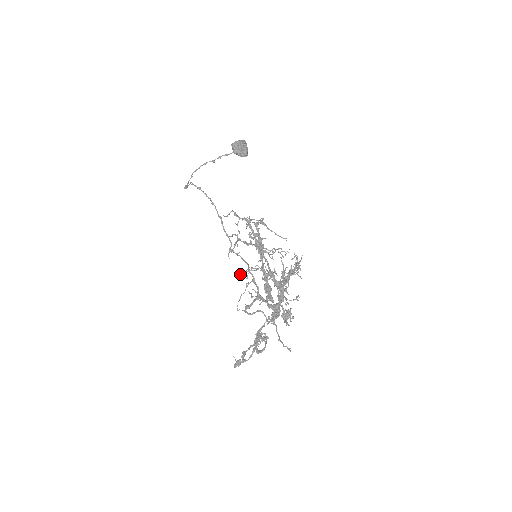
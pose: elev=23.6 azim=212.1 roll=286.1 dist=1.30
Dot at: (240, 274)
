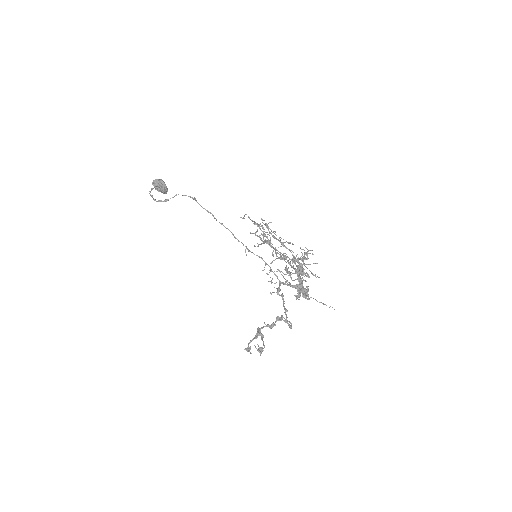
Dot at: (272, 261)
